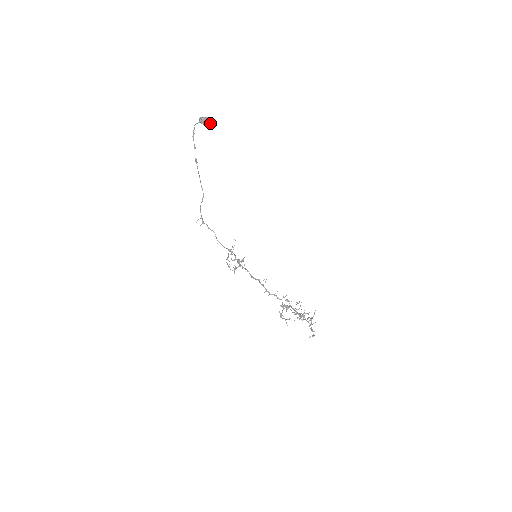
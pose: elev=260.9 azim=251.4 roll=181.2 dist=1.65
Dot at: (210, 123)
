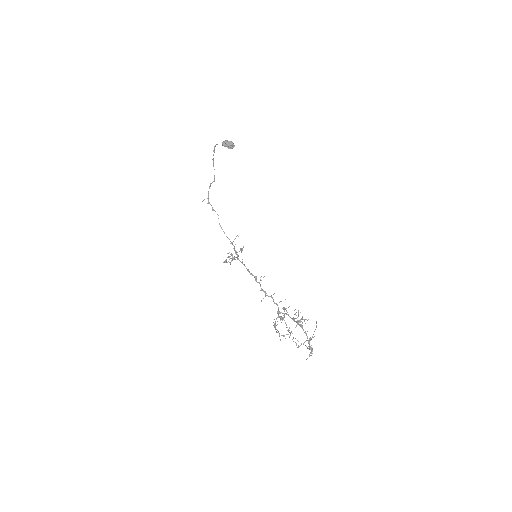
Dot at: (232, 144)
